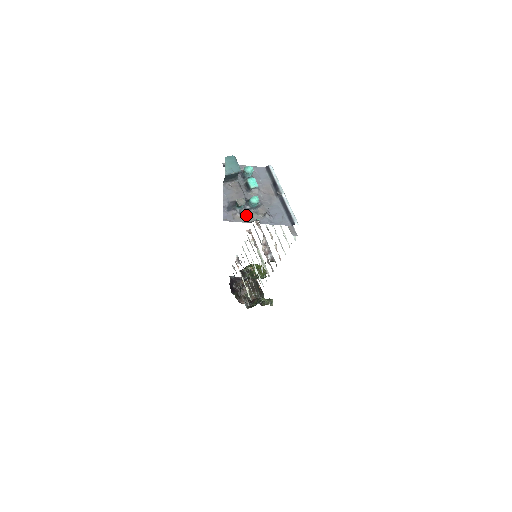
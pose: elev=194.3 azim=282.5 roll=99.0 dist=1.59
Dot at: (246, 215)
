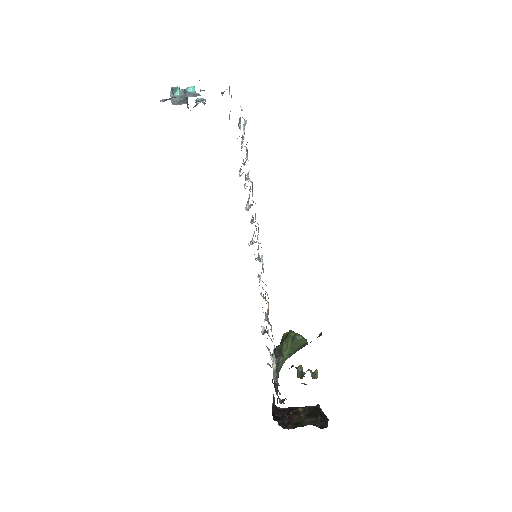
Dot at: (180, 97)
